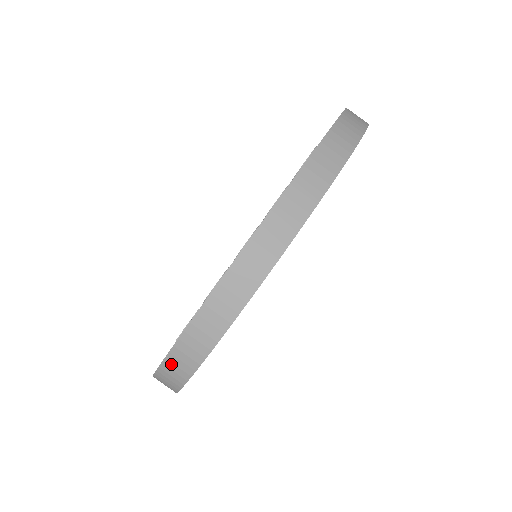
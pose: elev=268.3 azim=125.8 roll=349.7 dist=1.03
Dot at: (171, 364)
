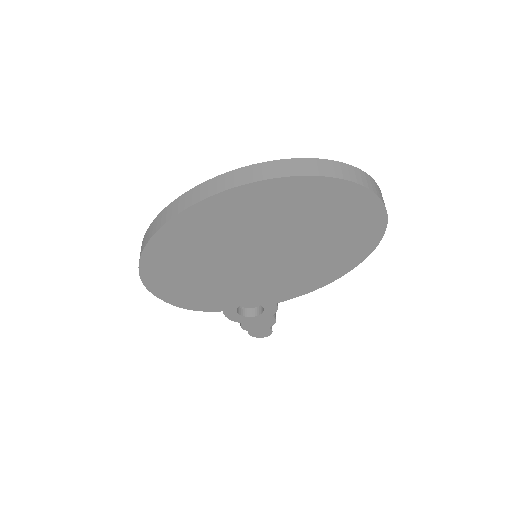
Dot at: occluded
